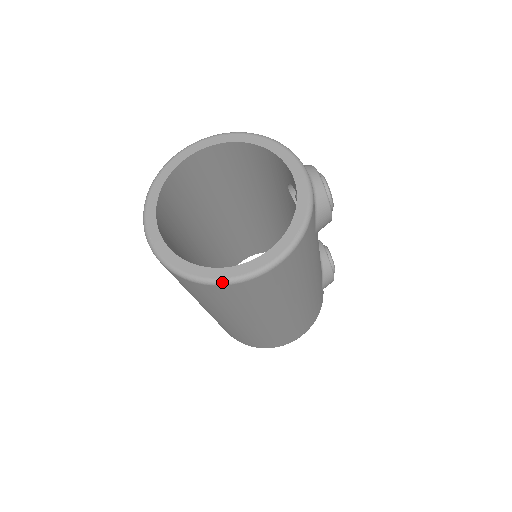
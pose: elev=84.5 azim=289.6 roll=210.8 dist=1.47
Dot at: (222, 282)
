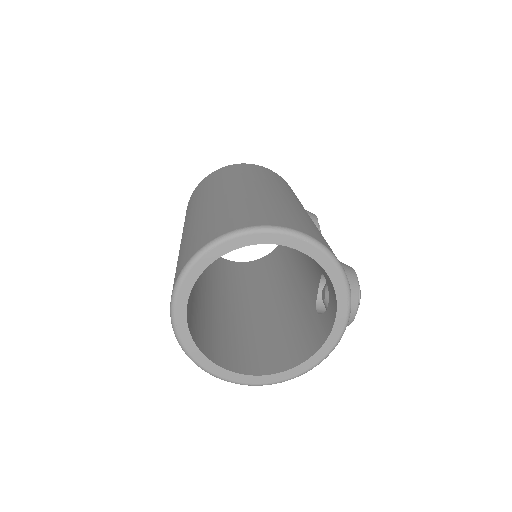
Dot at: (228, 381)
